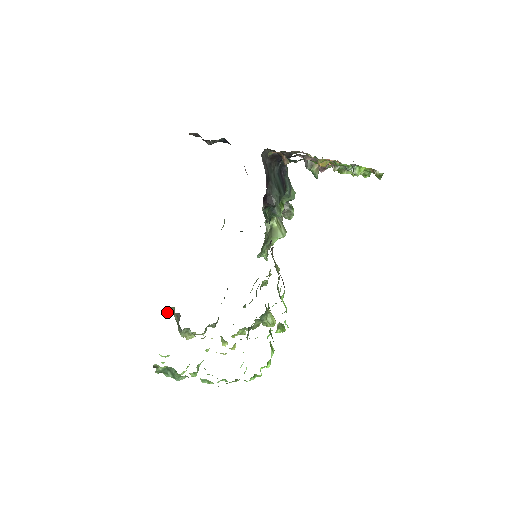
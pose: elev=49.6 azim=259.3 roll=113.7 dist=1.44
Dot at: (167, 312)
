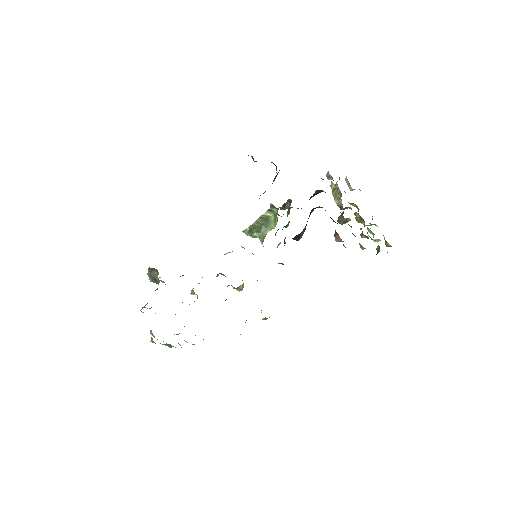
Dot at: occluded
